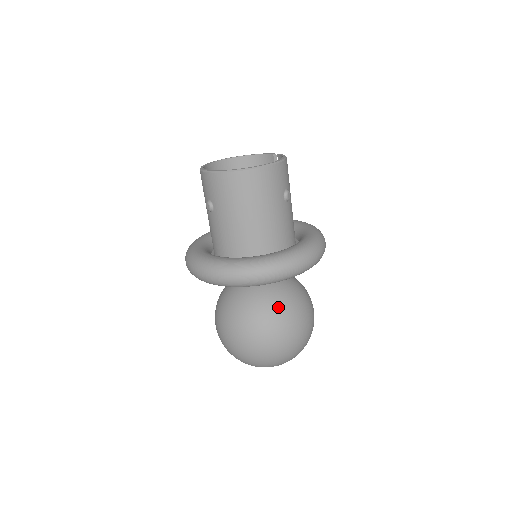
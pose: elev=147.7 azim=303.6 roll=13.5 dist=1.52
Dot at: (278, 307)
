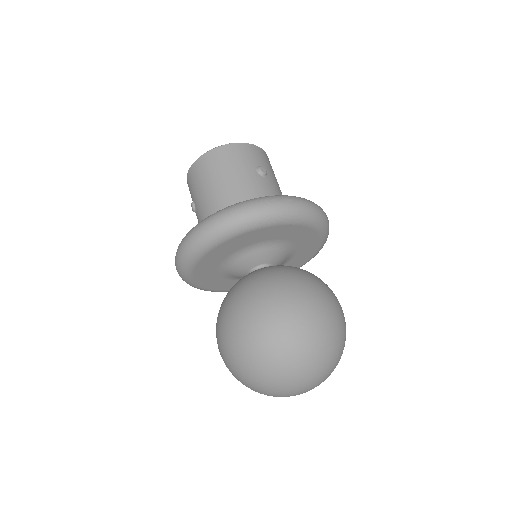
Dot at: (266, 278)
